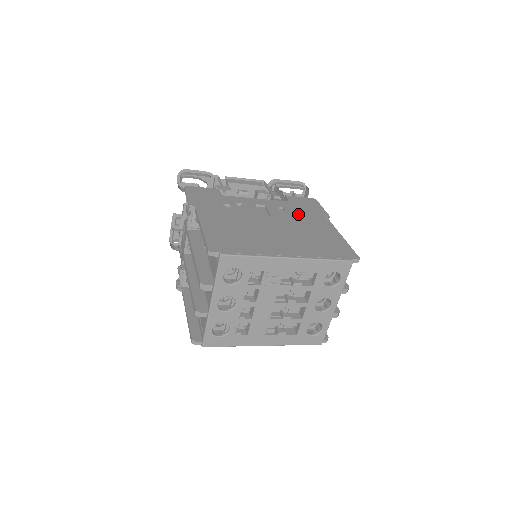
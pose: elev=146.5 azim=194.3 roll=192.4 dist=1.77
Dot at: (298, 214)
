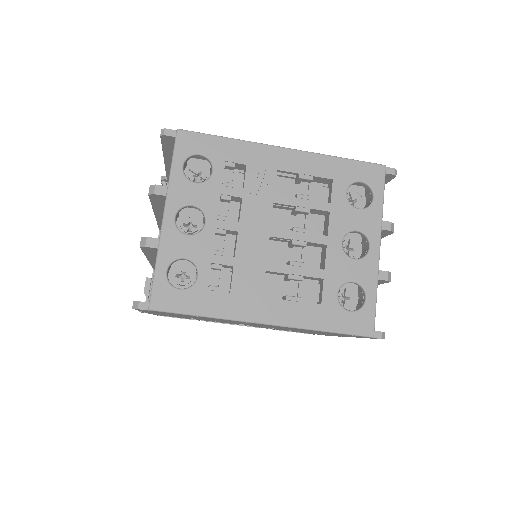
Dot at: occluded
